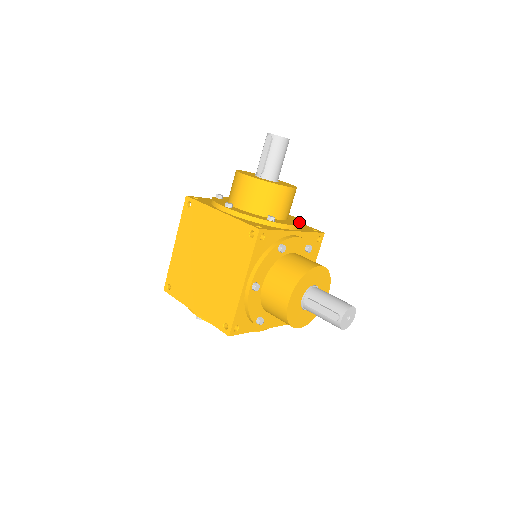
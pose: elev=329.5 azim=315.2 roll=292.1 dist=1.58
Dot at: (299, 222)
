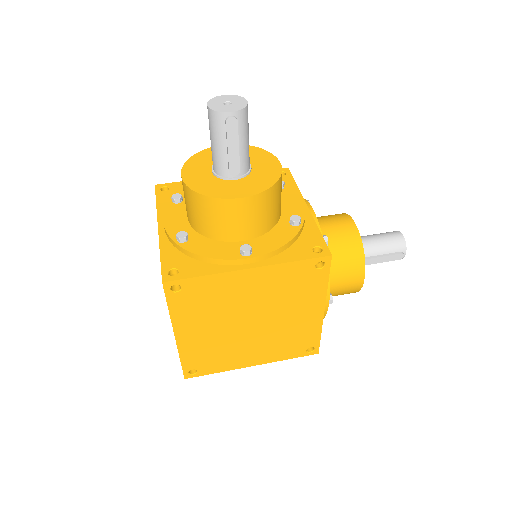
Dot at: (283, 186)
